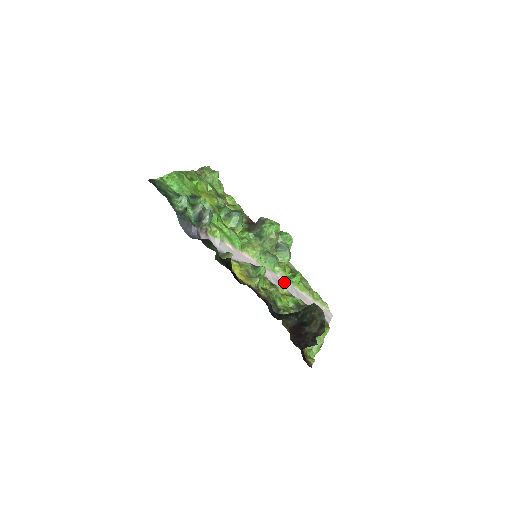
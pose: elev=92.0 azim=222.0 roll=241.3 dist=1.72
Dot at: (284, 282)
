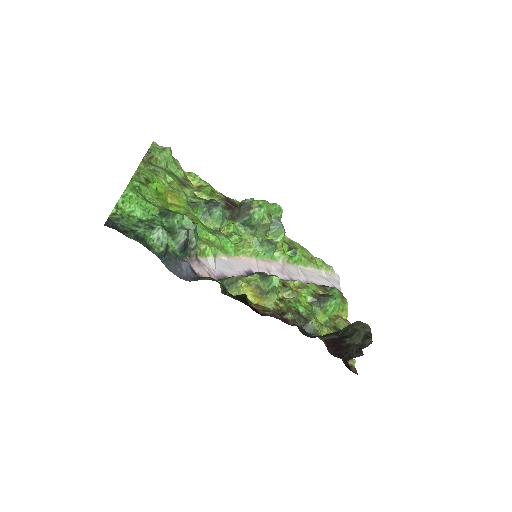
Dot at: (288, 267)
